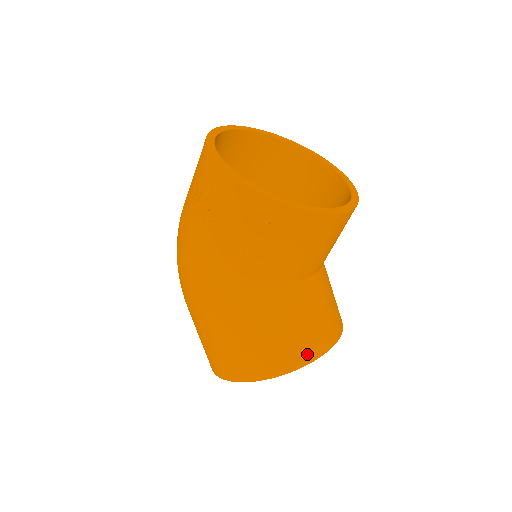
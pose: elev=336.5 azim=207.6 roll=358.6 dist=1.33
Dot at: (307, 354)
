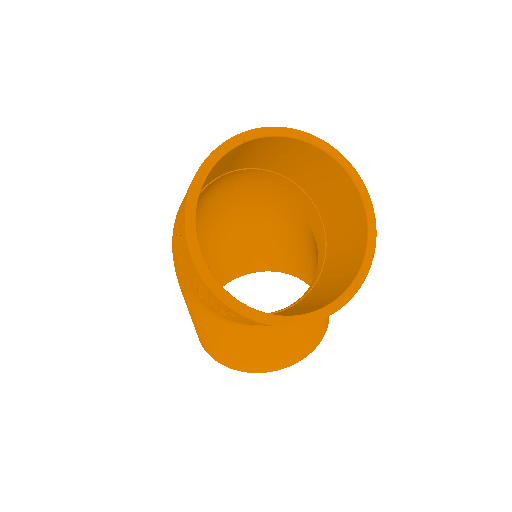
Dot at: (255, 368)
